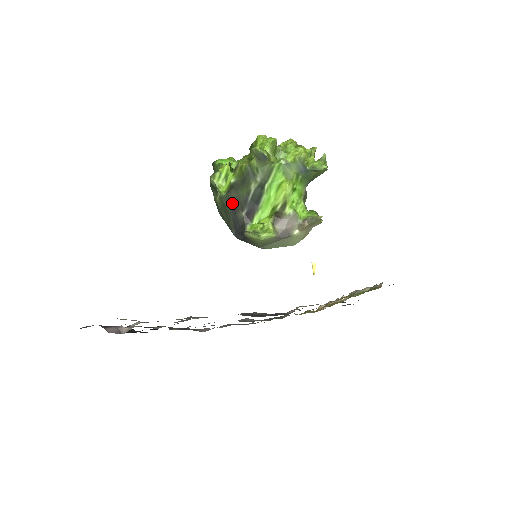
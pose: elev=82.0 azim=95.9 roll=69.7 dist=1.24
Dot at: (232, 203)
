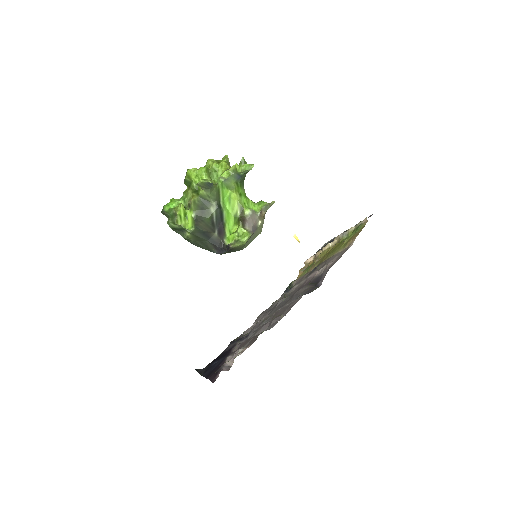
Dot at: (203, 232)
